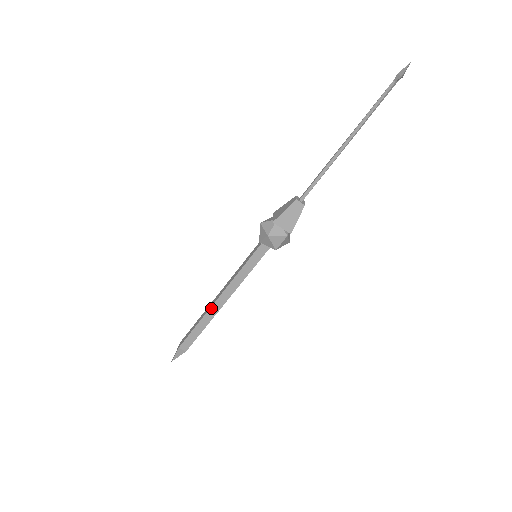
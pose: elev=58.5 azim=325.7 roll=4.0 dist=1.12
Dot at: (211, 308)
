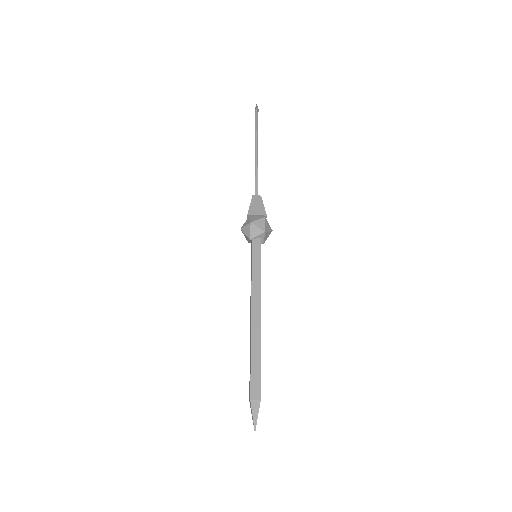
Dot at: (252, 326)
